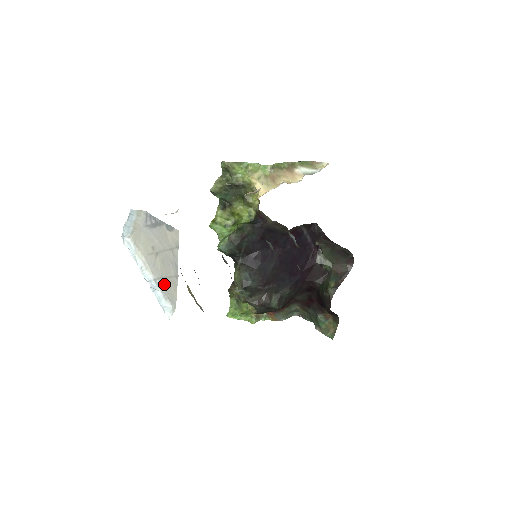
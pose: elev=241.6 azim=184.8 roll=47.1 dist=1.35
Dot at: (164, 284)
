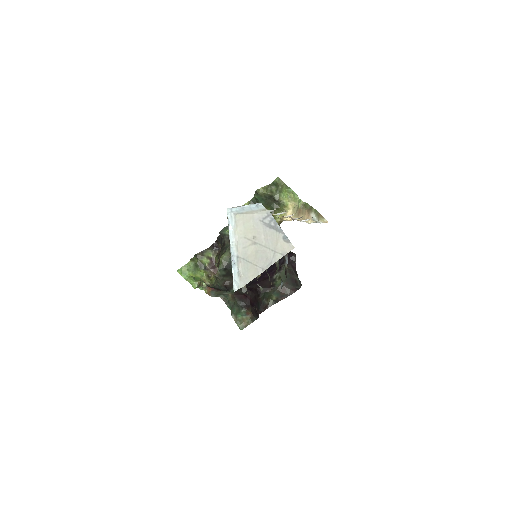
Dot at: (244, 265)
